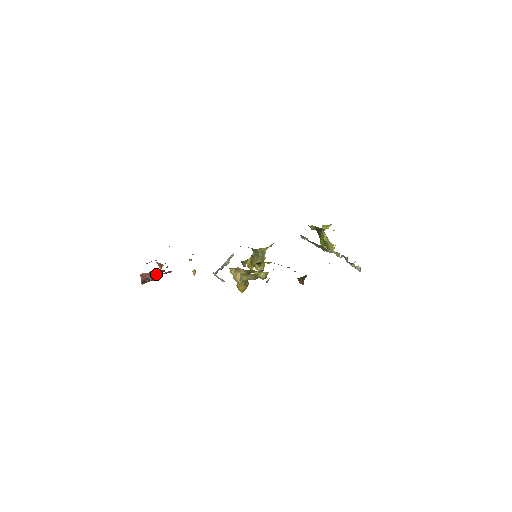
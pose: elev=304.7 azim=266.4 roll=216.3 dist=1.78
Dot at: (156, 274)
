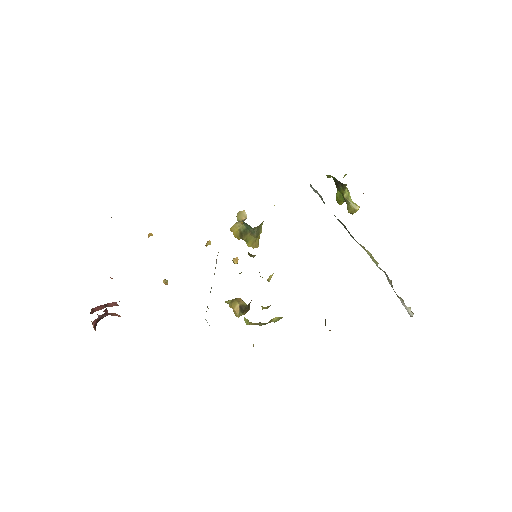
Dot at: (111, 303)
